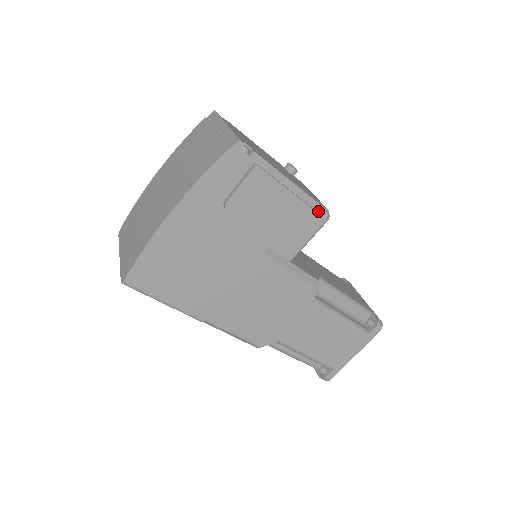
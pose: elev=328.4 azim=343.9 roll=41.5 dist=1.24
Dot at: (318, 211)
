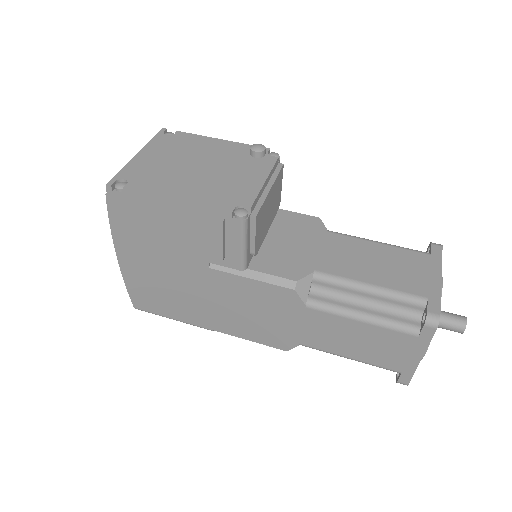
Dot at: (224, 217)
